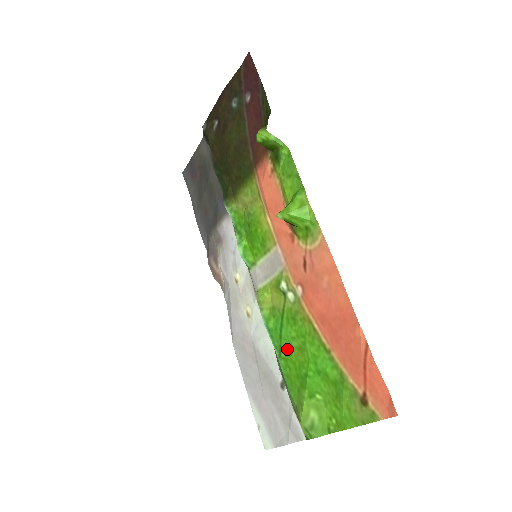
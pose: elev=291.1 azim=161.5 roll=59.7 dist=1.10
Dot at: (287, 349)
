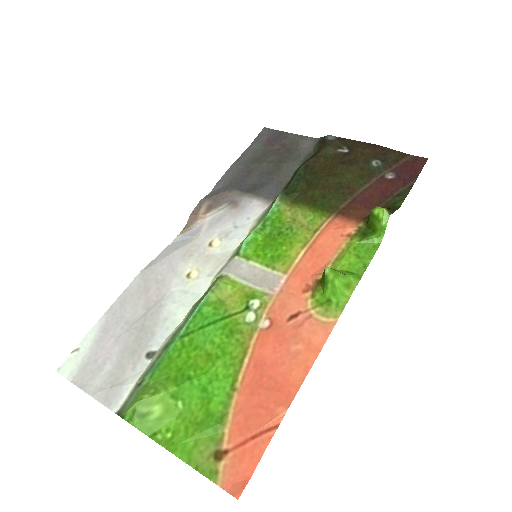
Dot at: (196, 341)
